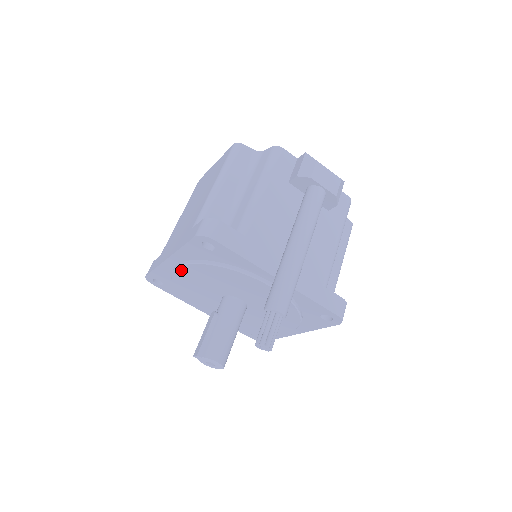
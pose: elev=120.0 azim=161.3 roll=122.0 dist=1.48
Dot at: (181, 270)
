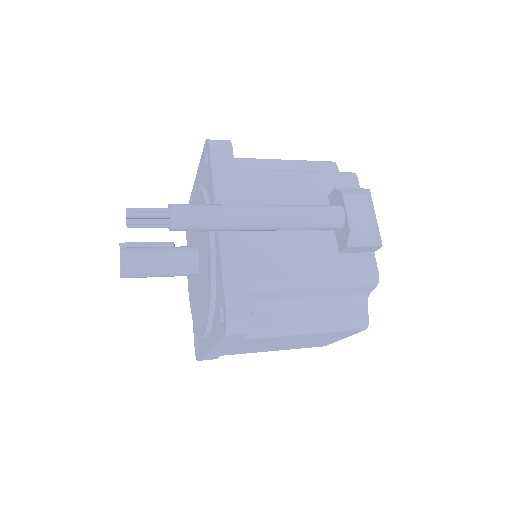
Dot at: (192, 196)
